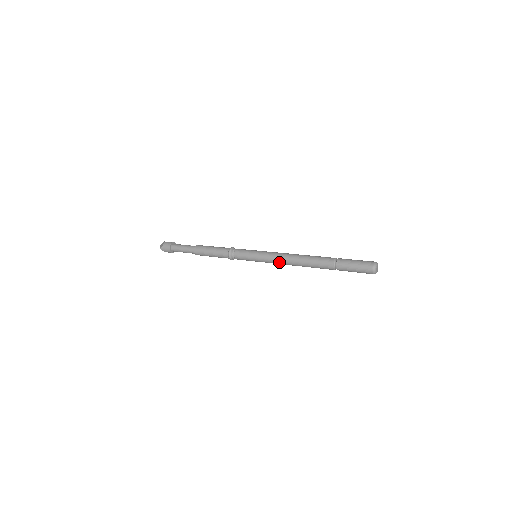
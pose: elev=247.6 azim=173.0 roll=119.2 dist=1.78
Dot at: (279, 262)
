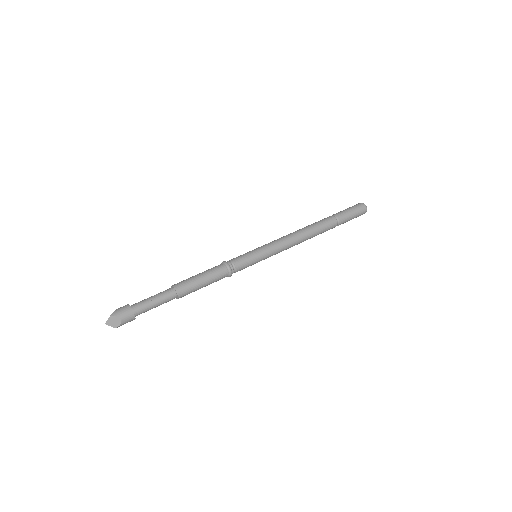
Dot at: occluded
